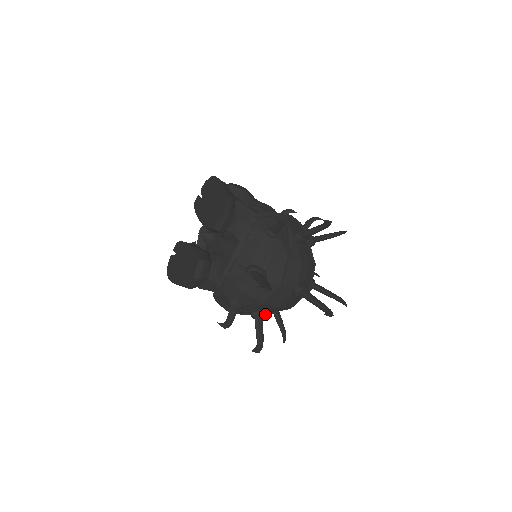
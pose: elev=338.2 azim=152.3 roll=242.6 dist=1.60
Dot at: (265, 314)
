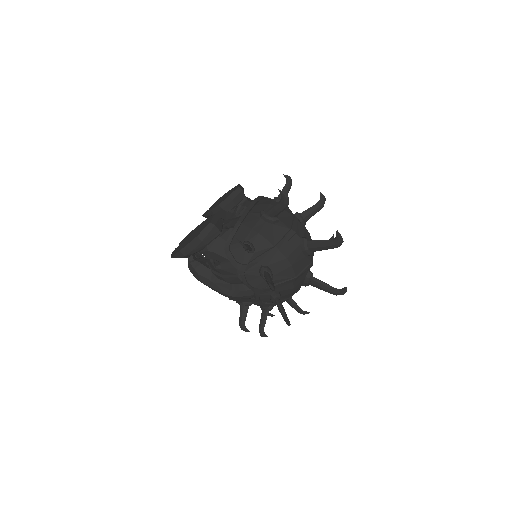
Dot at: (273, 275)
